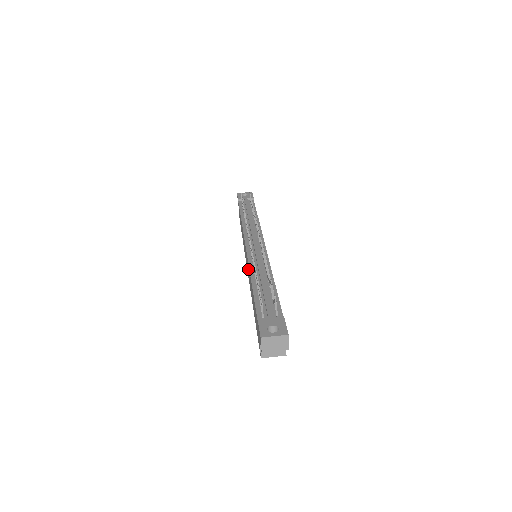
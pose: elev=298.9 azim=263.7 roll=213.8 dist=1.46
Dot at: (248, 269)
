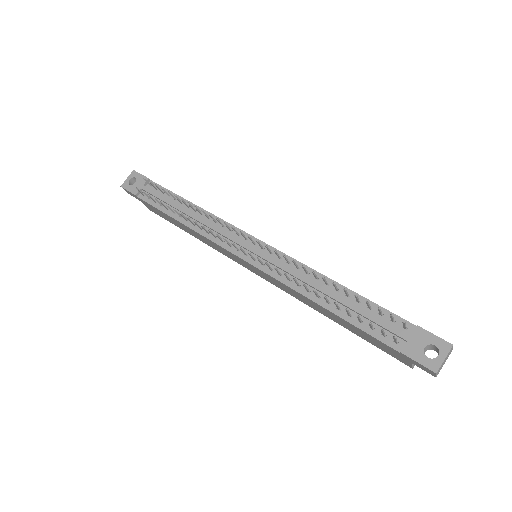
Dot at: (277, 283)
